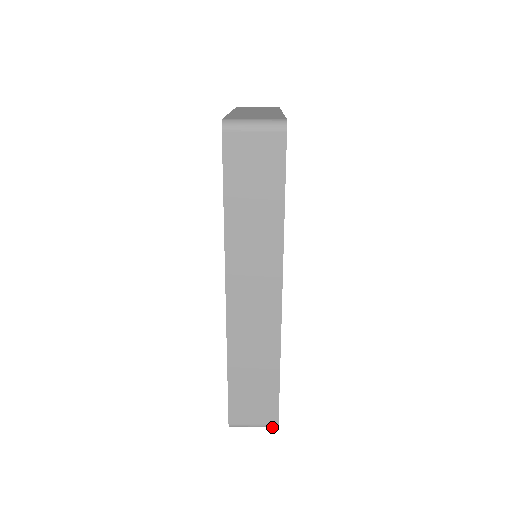
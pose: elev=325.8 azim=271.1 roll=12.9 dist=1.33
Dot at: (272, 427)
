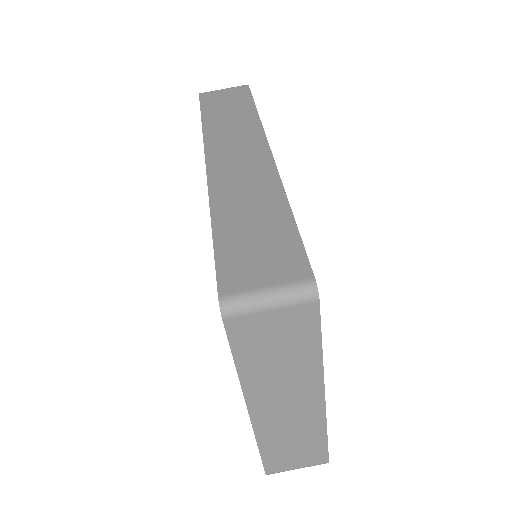
Dot at: occluded
